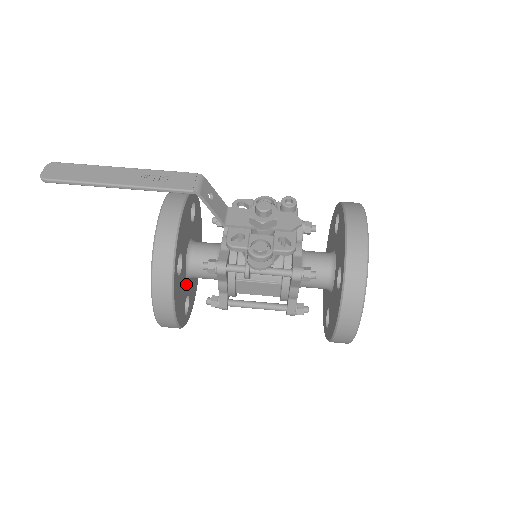
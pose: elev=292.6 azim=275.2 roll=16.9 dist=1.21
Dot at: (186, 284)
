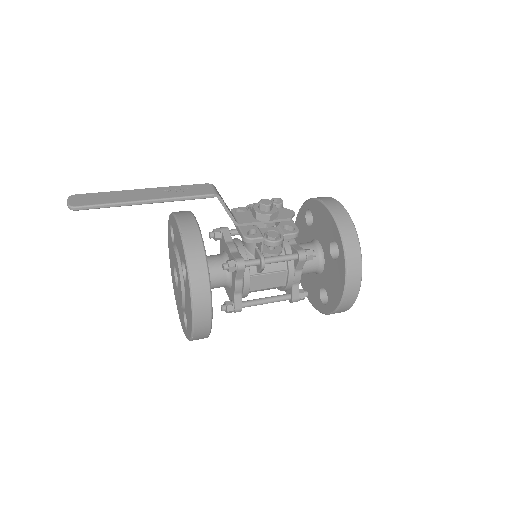
Dot at: occluded
